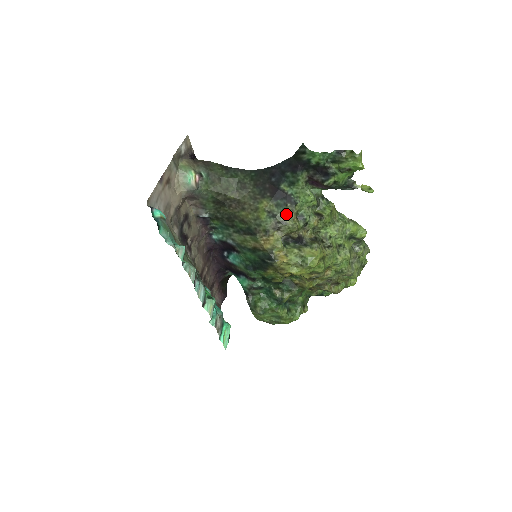
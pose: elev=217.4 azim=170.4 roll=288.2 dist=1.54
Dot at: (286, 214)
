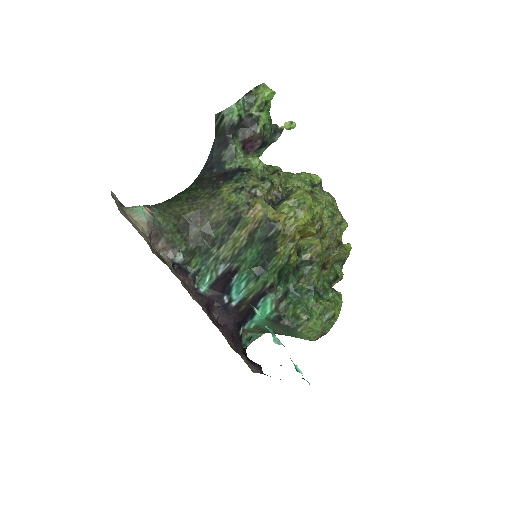
Dot at: (250, 180)
